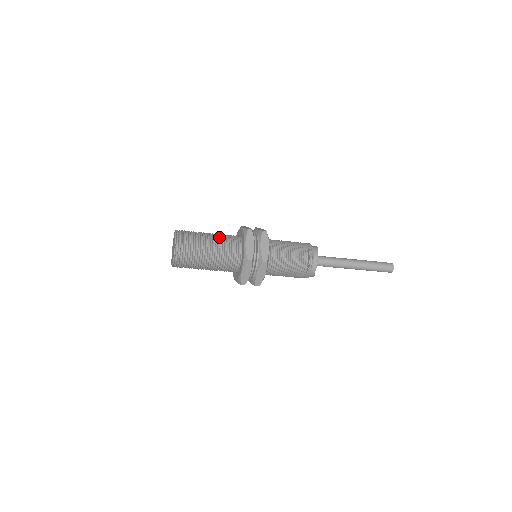
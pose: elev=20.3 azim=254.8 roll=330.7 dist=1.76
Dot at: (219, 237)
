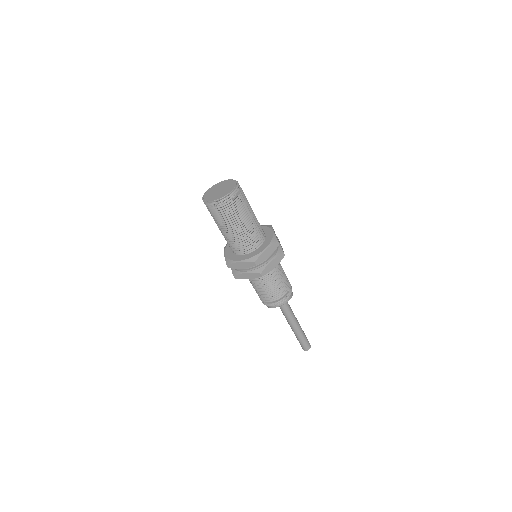
Dot at: (255, 222)
